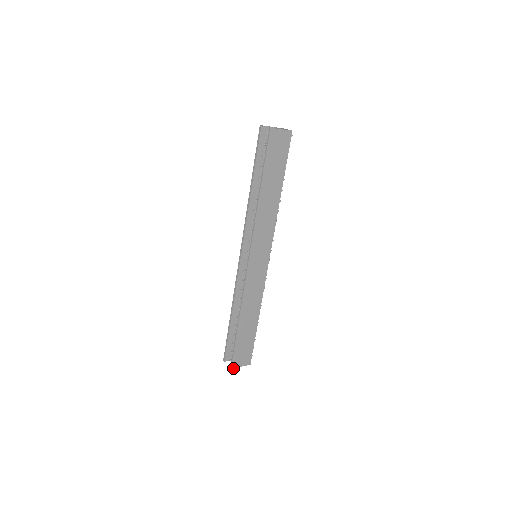
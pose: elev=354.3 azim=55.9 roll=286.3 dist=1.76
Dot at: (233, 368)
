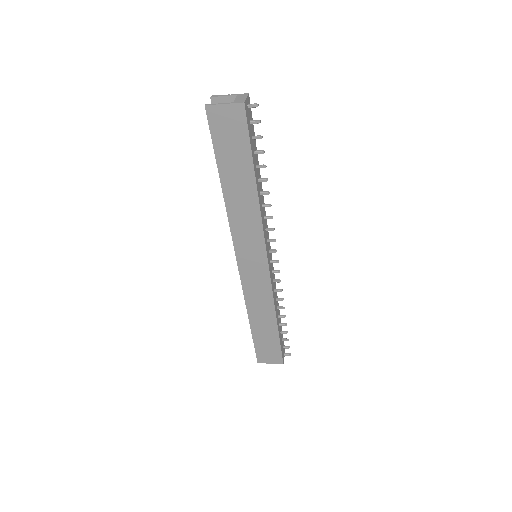
Dot at: occluded
